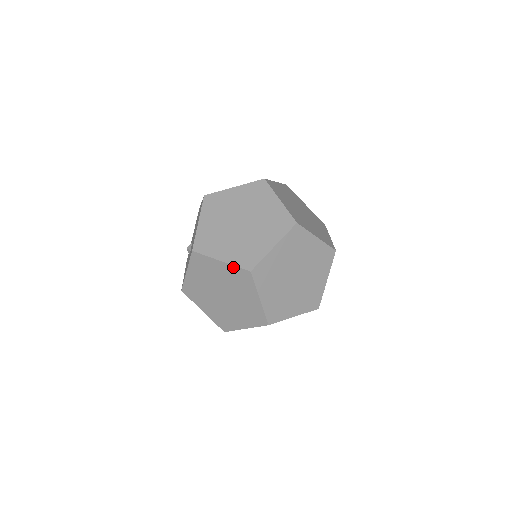
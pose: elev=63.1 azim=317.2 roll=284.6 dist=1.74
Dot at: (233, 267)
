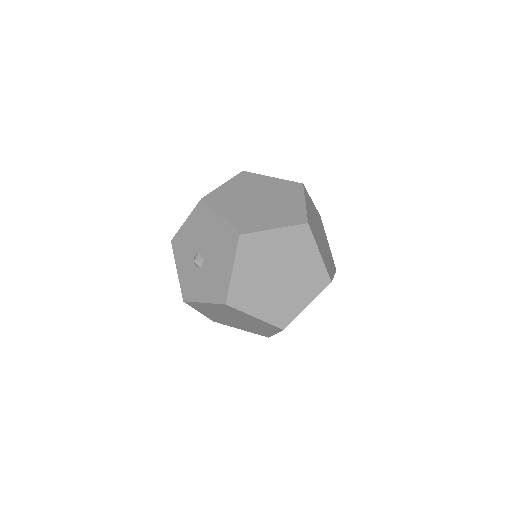
Dot at: (266, 323)
